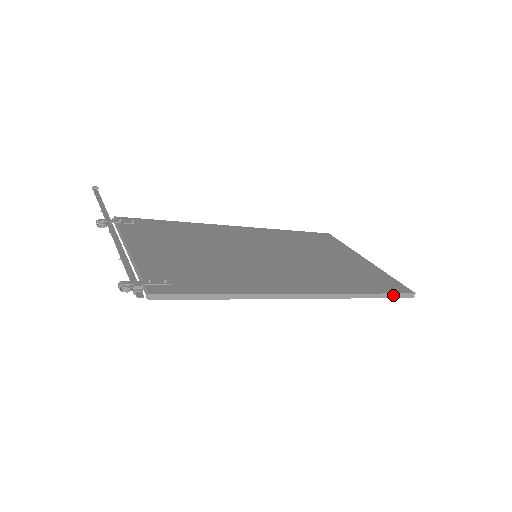
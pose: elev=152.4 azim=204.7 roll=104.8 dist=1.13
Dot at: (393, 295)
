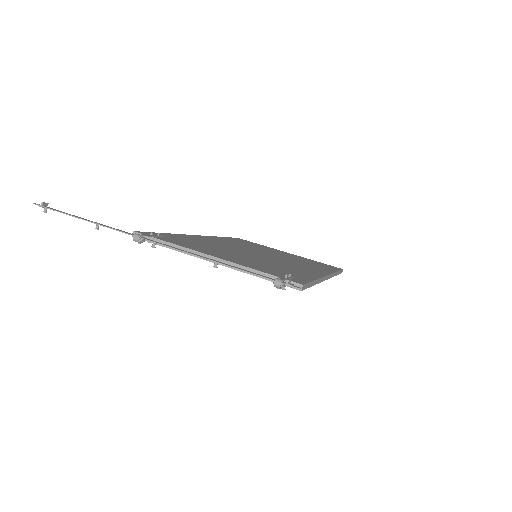
Dot at: (340, 272)
